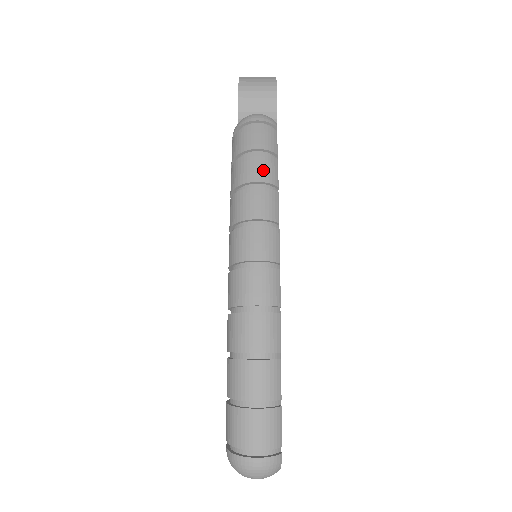
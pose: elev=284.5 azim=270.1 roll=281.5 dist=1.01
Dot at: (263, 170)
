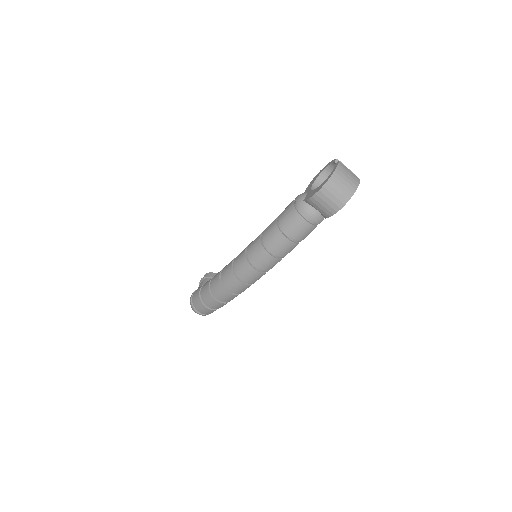
Dot at: (282, 249)
